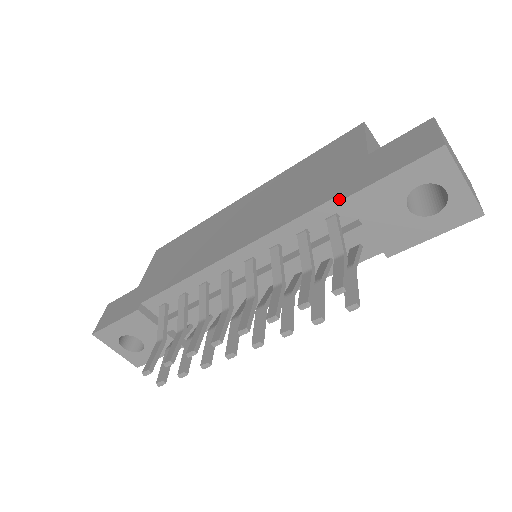
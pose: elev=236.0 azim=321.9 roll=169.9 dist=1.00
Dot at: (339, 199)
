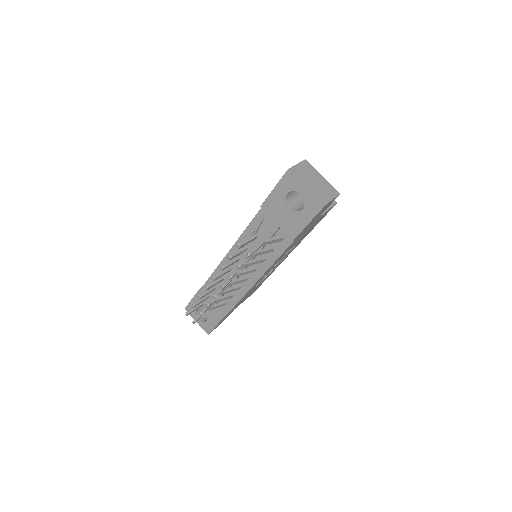
Dot at: occluded
